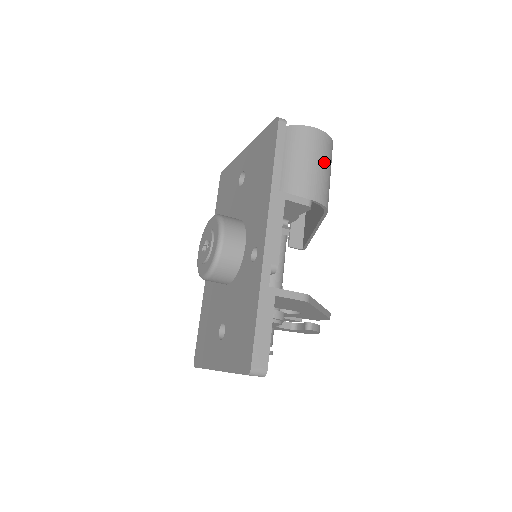
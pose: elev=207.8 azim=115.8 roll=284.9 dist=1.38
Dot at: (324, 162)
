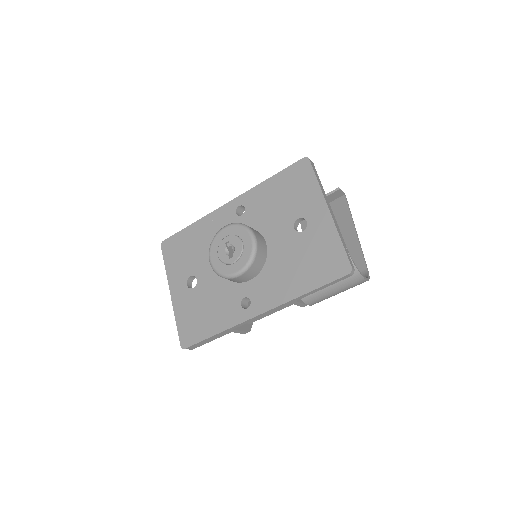
Dot at: occluded
